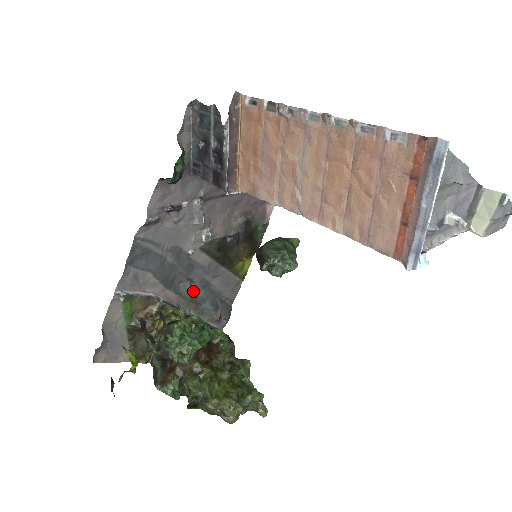
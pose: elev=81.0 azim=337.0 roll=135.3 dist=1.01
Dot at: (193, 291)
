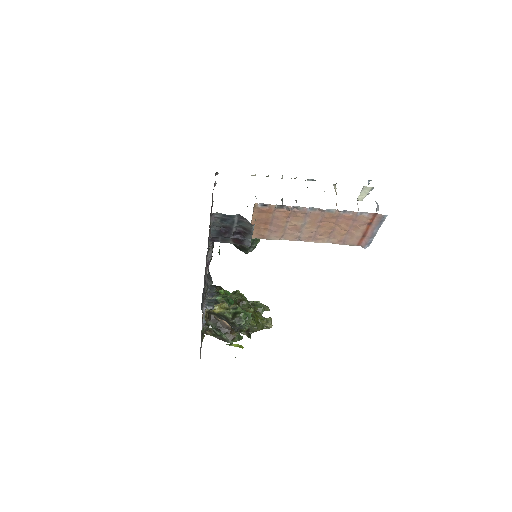
Dot at: (206, 285)
